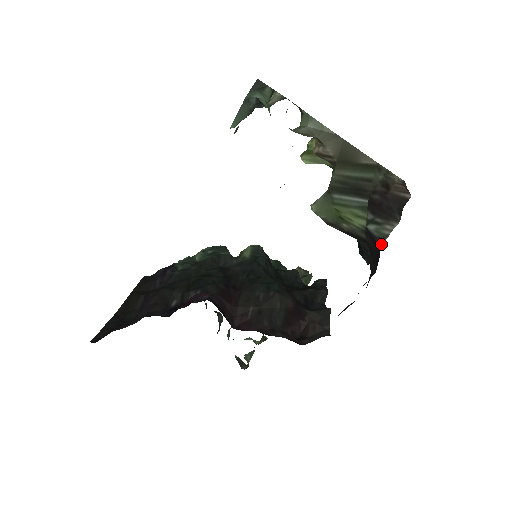
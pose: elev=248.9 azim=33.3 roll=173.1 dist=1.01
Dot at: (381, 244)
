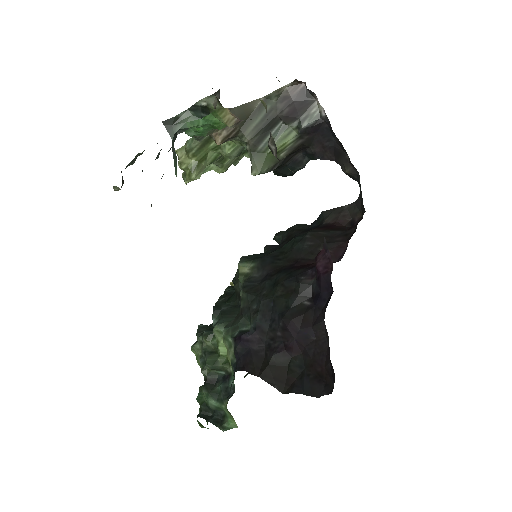
Dot at: (323, 120)
